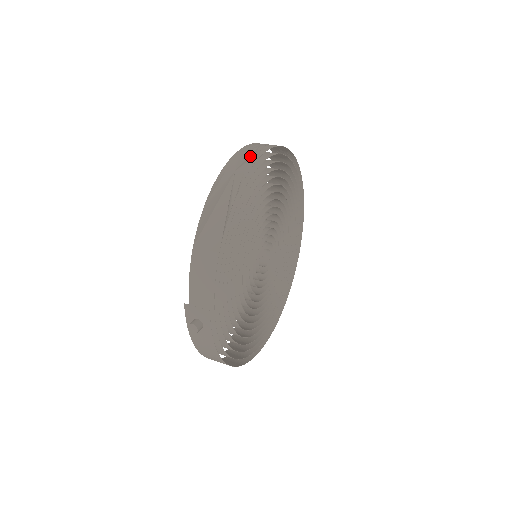
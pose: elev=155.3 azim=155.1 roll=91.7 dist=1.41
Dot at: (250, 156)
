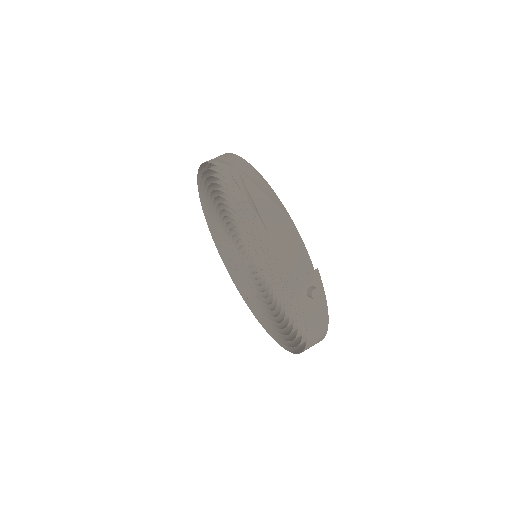
Dot at: (226, 160)
